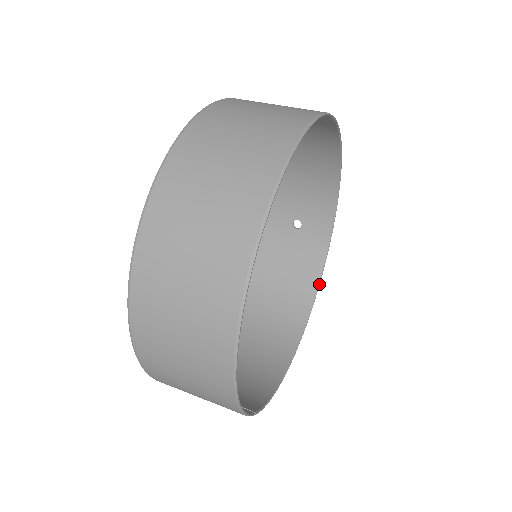
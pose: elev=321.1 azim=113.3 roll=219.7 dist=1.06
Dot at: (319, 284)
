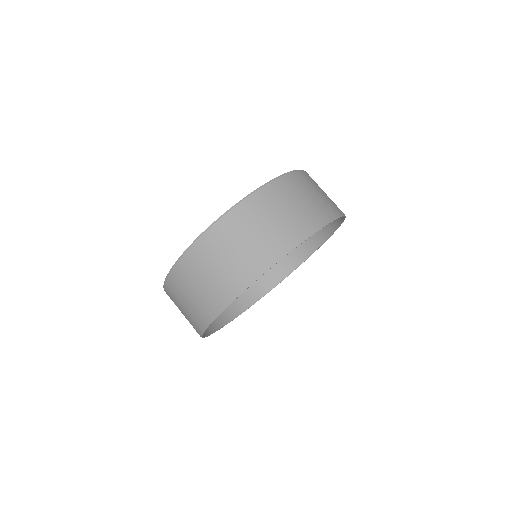
Dot at: occluded
